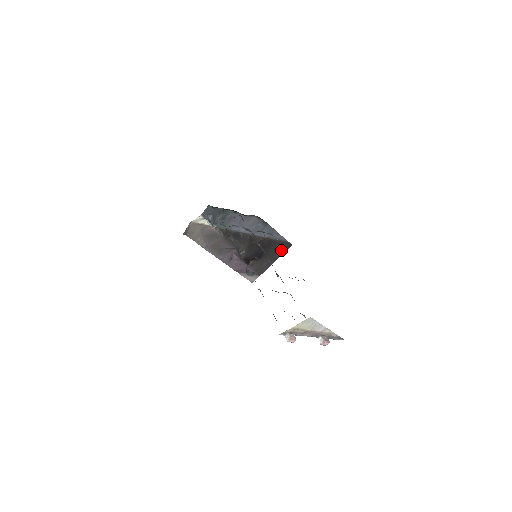
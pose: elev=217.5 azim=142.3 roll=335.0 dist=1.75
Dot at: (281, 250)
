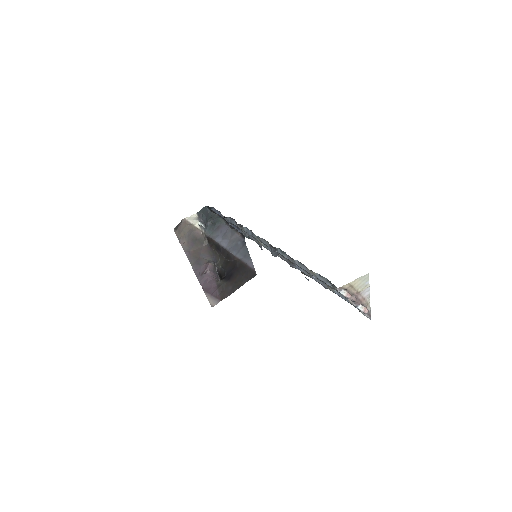
Dot at: (246, 278)
